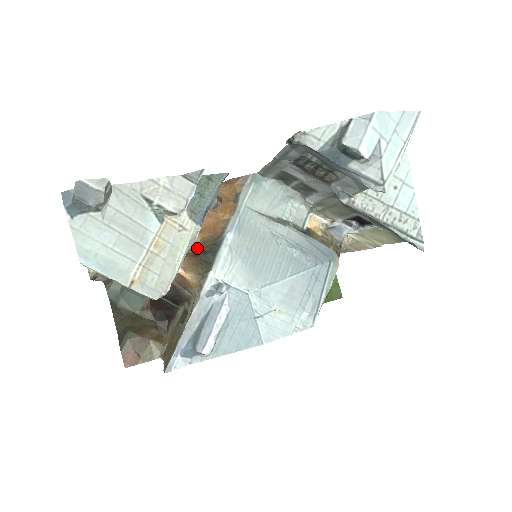
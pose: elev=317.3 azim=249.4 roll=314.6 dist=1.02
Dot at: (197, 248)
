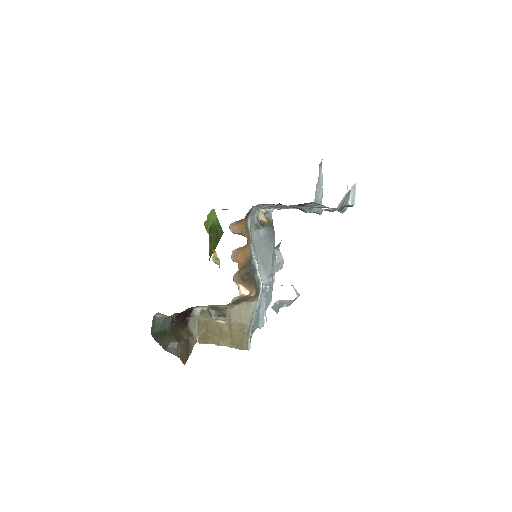
Dot at: (241, 273)
